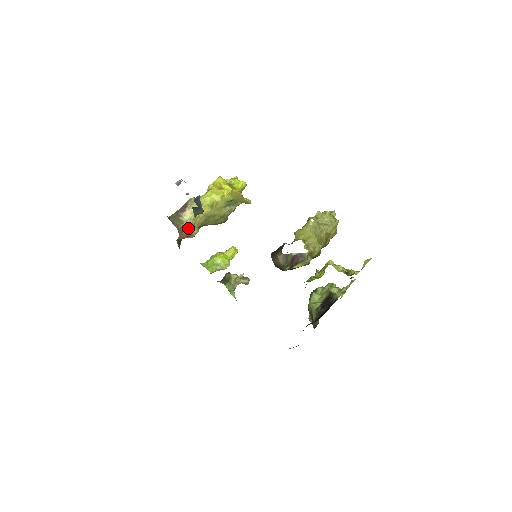
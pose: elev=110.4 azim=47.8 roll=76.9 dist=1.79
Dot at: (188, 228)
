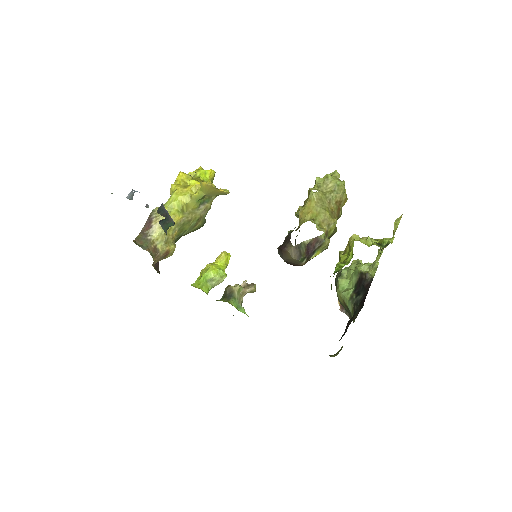
Dot at: (162, 247)
